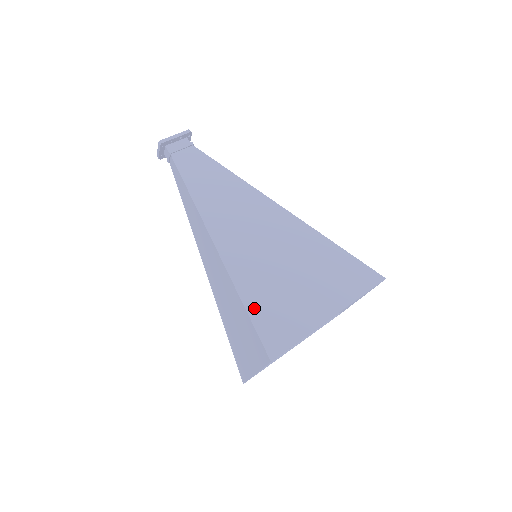
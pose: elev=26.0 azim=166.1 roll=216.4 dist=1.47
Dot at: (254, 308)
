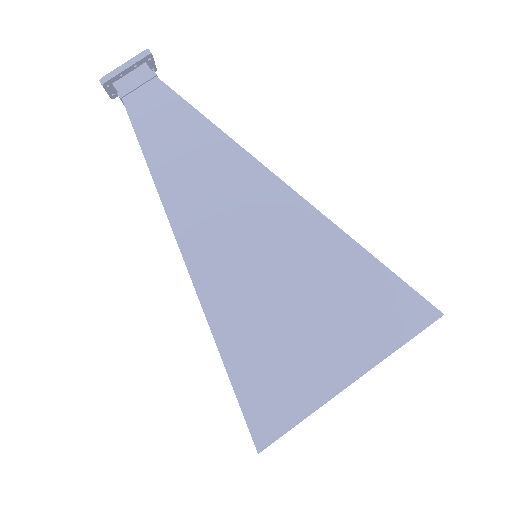
Dot at: (239, 371)
